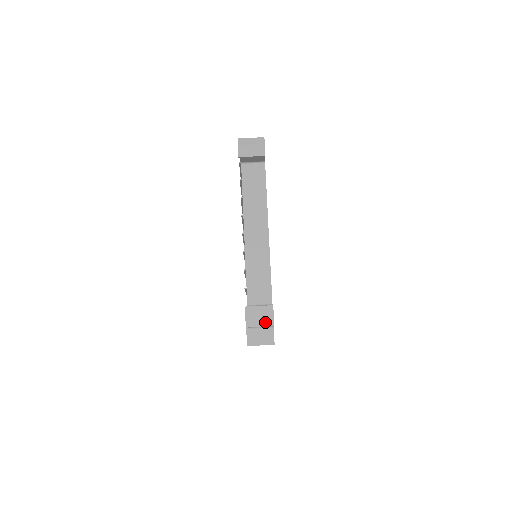
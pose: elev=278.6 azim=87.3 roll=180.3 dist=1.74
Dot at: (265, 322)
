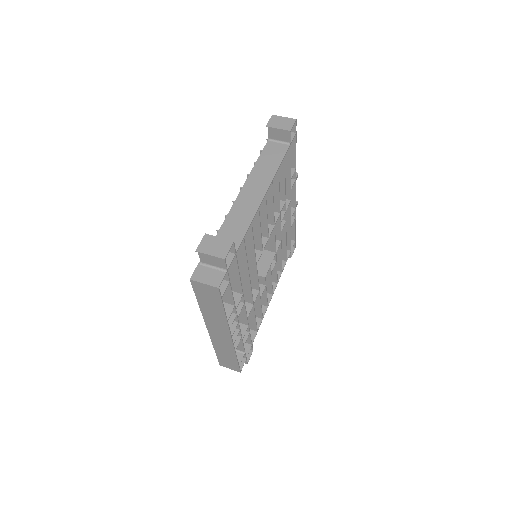
Dot at: (217, 253)
